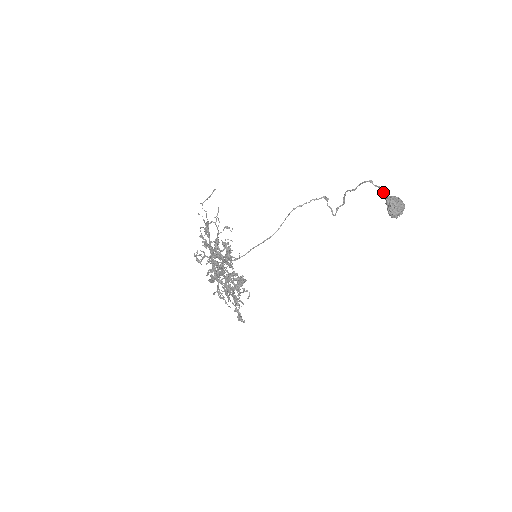
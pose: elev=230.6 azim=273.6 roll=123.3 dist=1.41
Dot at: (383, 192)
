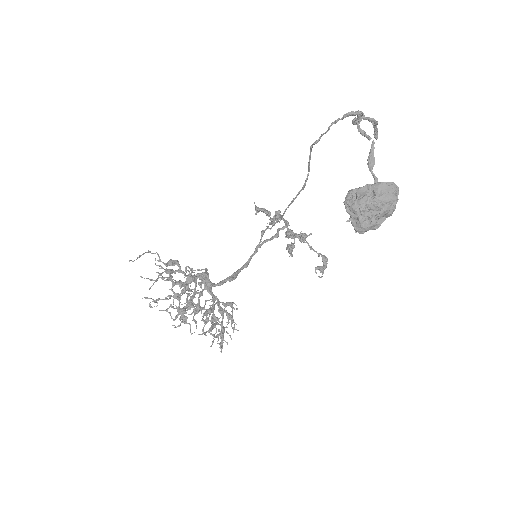
Dot at: occluded
